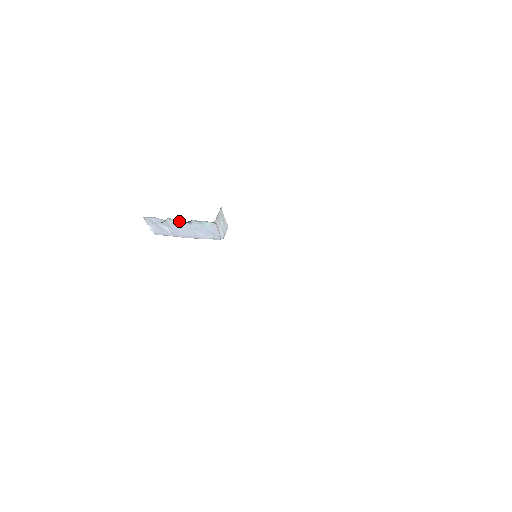
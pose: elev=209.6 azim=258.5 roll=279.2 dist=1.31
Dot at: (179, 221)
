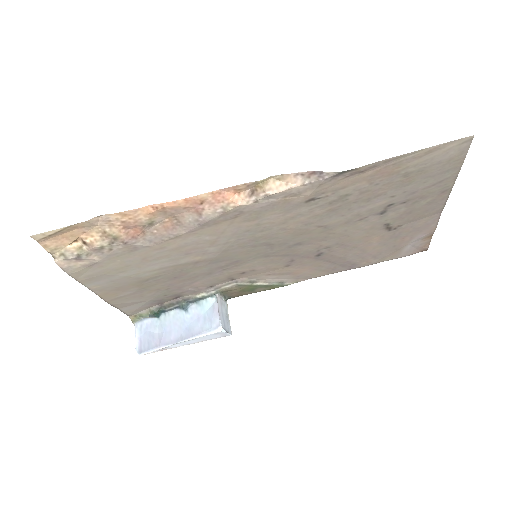
Dot at: (175, 313)
